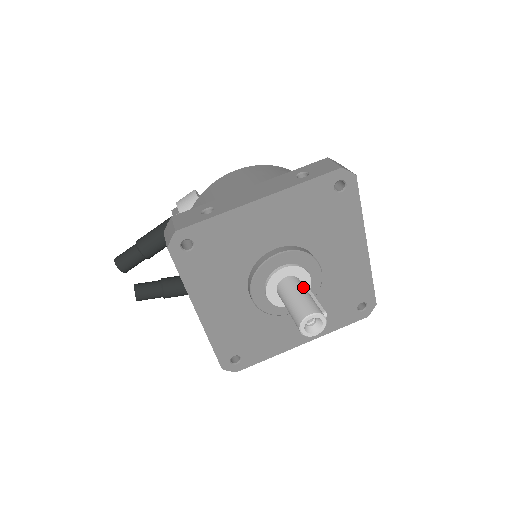
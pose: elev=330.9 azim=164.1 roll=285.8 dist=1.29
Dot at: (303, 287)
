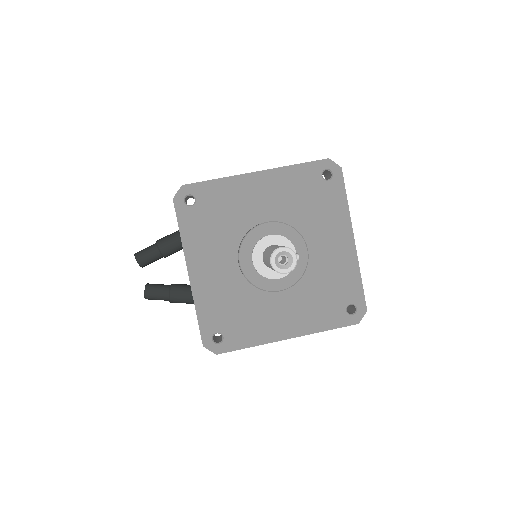
Dot at: occluded
